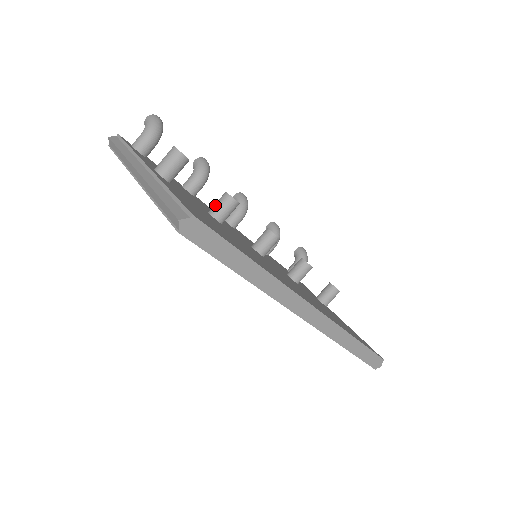
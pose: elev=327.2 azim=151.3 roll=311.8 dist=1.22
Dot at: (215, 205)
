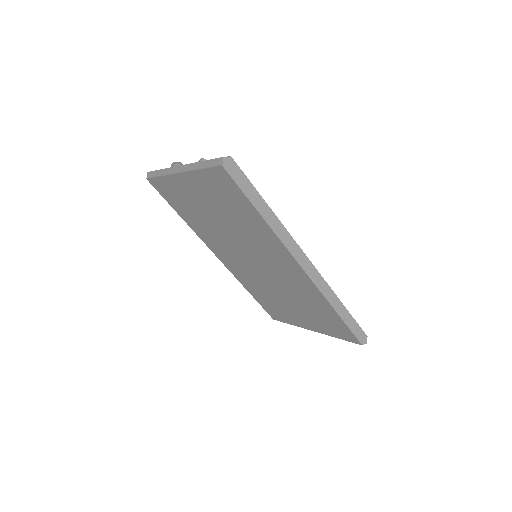
Dot at: occluded
